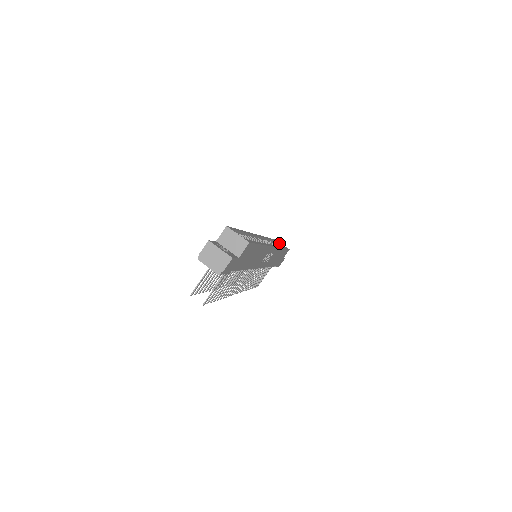
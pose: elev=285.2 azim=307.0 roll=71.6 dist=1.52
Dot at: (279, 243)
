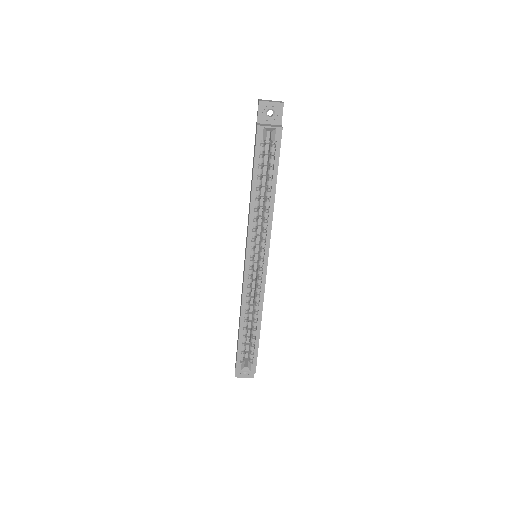
Dot at: (264, 129)
